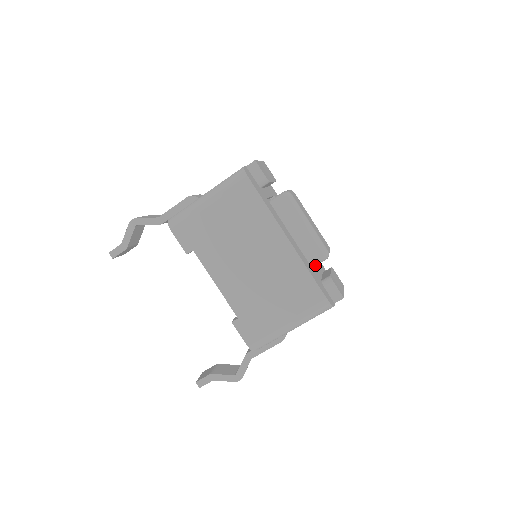
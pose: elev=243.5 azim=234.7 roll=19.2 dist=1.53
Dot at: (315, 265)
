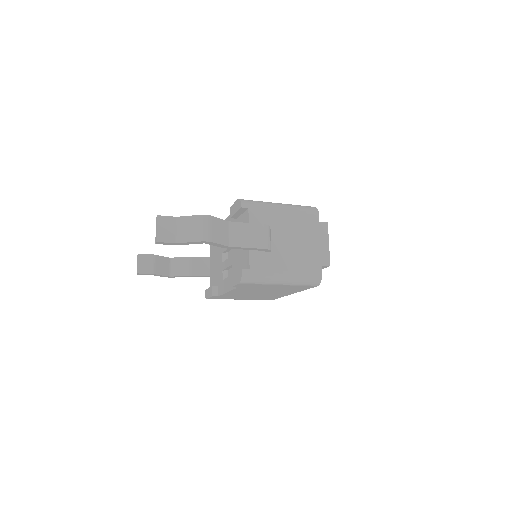
Dot at: occluded
